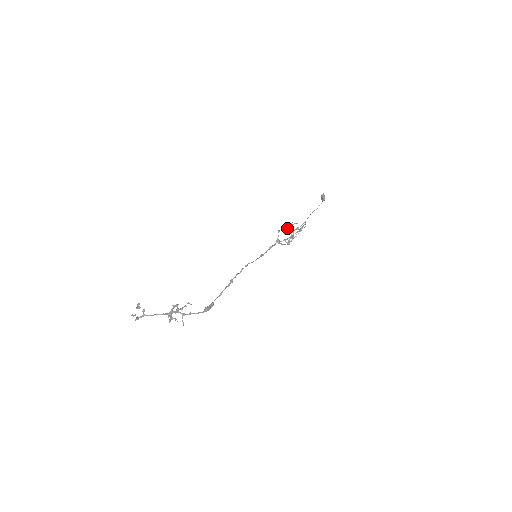
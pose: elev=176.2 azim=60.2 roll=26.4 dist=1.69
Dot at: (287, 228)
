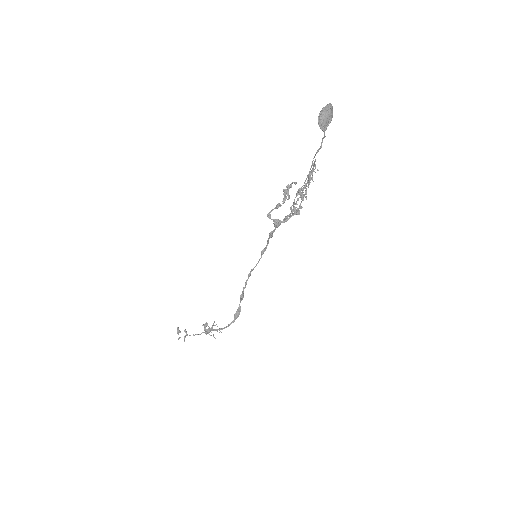
Dot at: occluded
